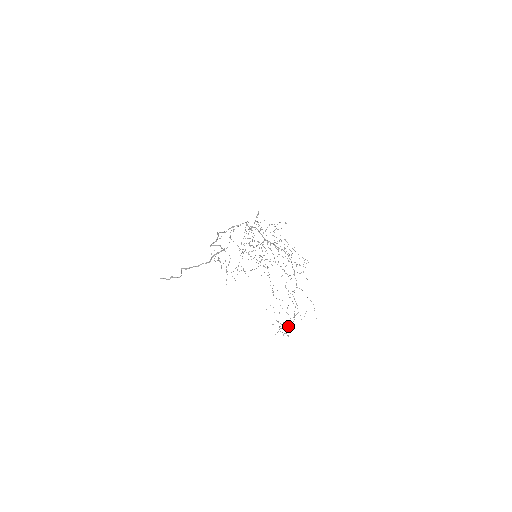
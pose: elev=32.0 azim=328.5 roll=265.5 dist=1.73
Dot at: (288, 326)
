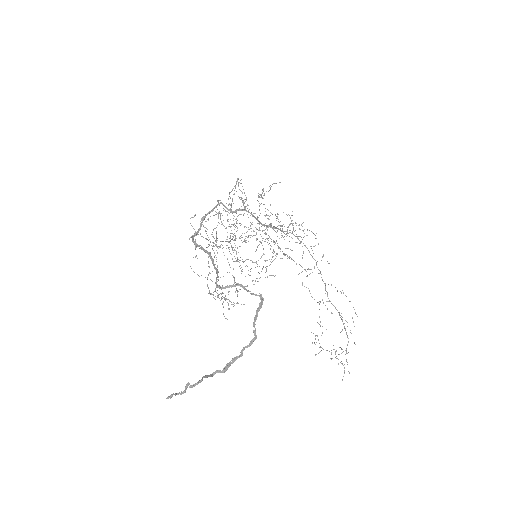
Dot at: occluded
